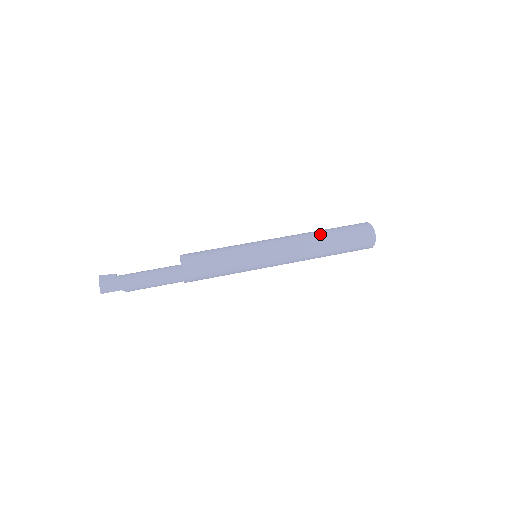
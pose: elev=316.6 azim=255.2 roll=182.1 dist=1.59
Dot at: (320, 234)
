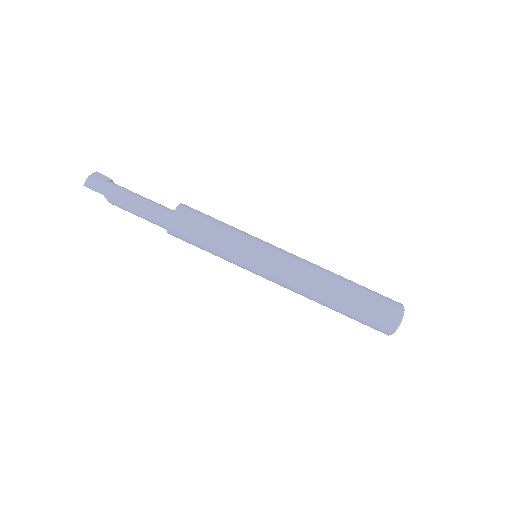
Dot at: (338, 277)
